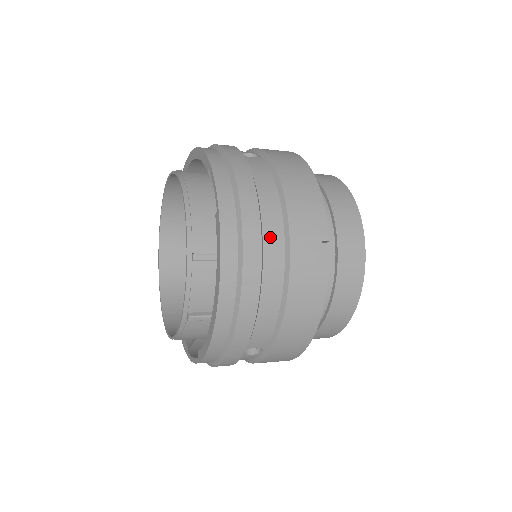
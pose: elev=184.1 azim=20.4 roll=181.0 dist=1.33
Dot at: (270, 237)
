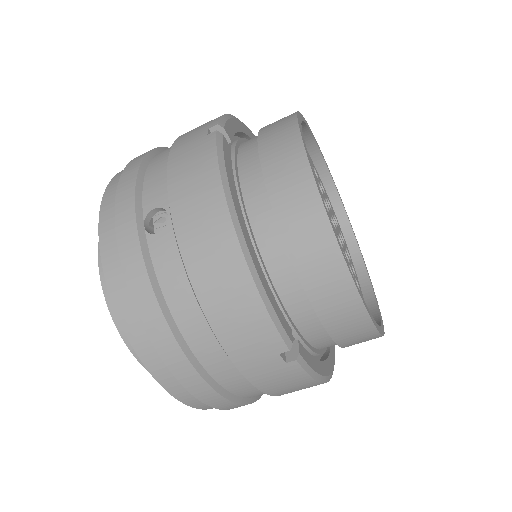
Dot at: (213, 365)
